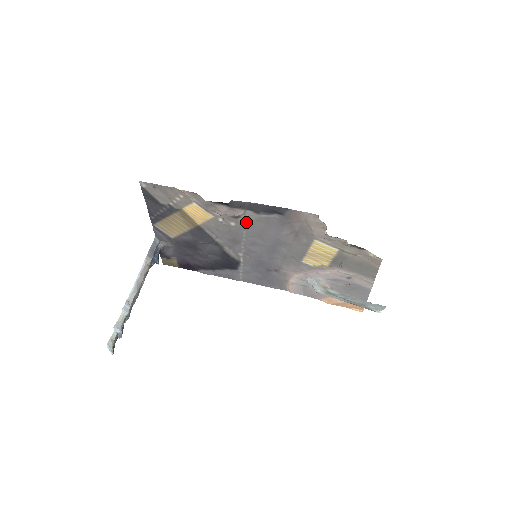
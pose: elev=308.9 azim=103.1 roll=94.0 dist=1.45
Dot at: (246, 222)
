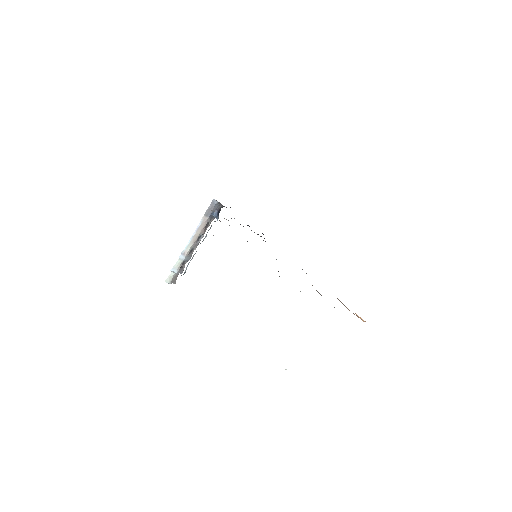
Dot at: occluded
